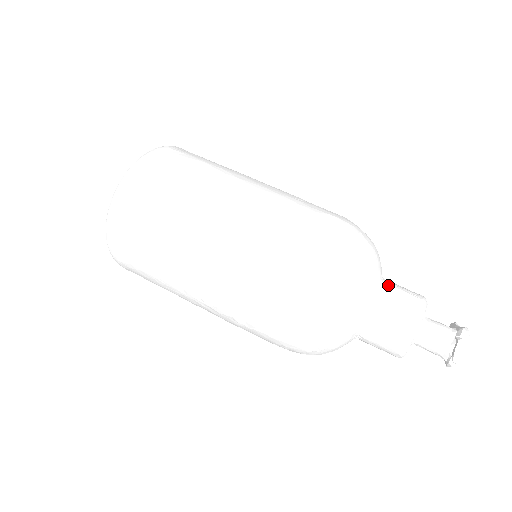
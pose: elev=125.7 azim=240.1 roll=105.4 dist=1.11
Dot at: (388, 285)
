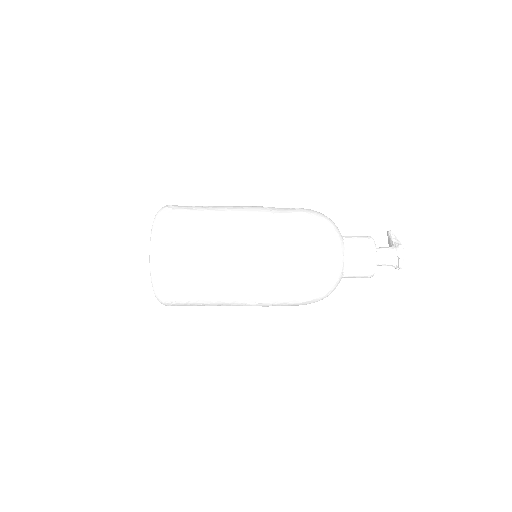
Dot at: (350, 245)
